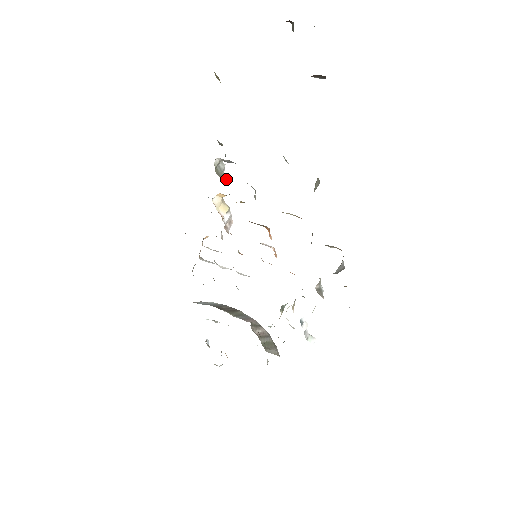
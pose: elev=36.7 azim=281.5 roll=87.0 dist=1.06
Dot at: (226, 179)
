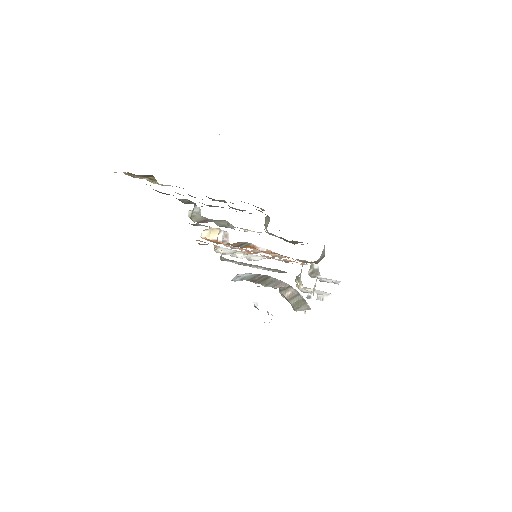
Dot at: (204, 219)
